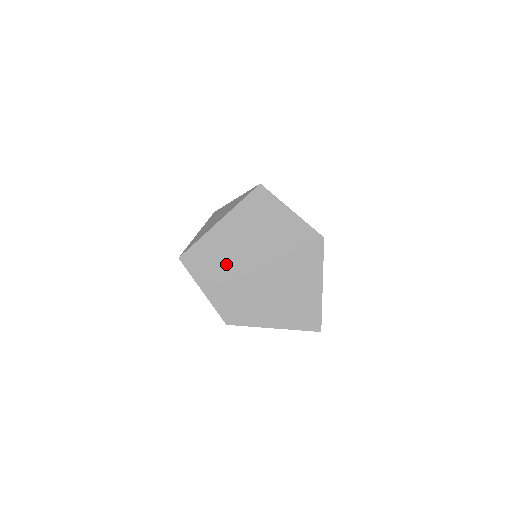
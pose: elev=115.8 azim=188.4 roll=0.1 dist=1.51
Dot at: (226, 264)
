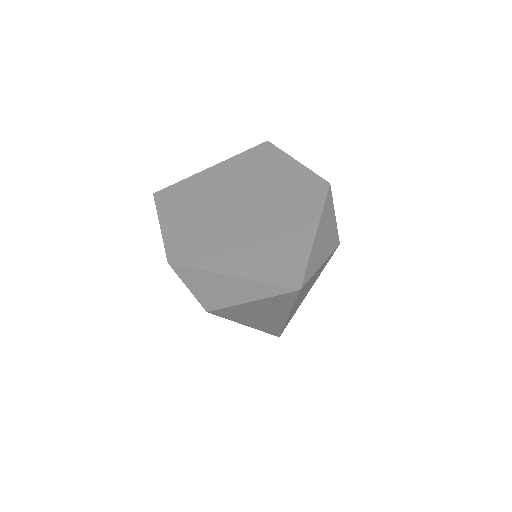
Dot at: (200, 202)
